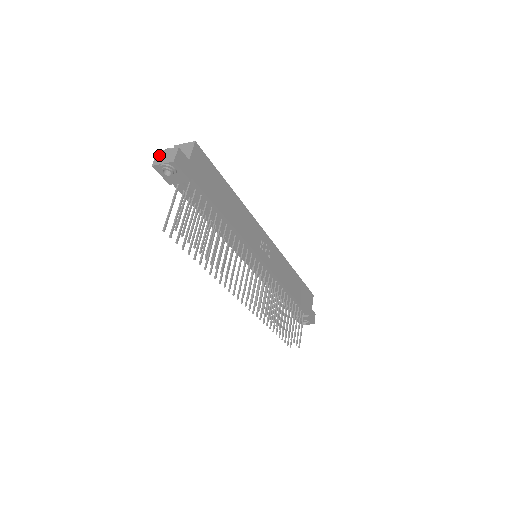
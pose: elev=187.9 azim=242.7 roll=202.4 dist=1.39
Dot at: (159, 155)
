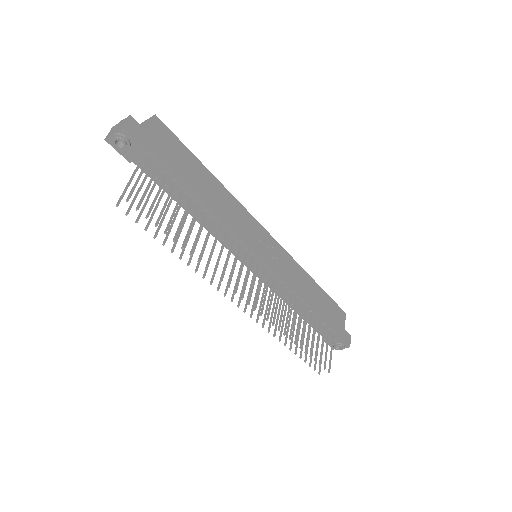
Dot at: (113, 129)
